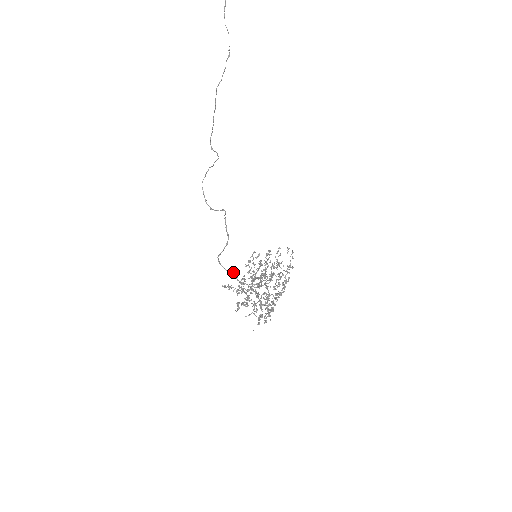
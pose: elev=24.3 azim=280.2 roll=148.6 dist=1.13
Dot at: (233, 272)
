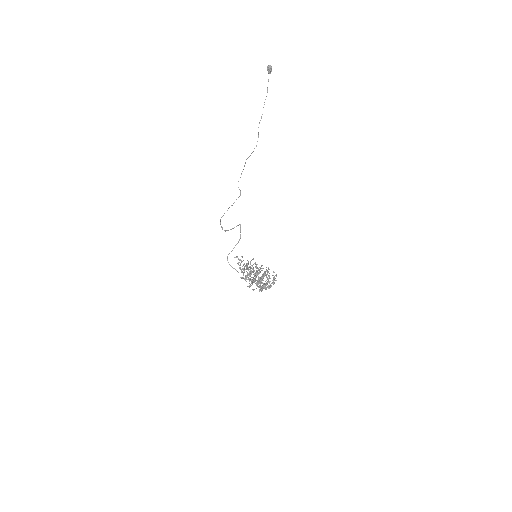
Dot at: occluded
